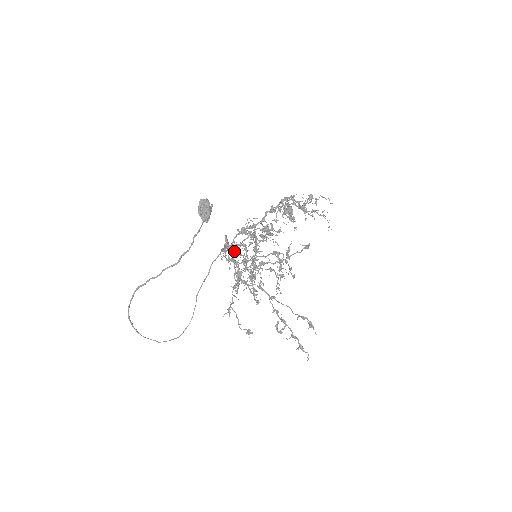
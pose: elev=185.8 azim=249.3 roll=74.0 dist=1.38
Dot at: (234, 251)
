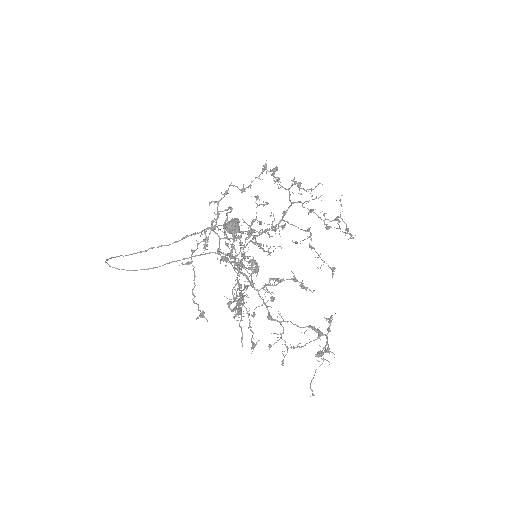
Dot at: (254, 288)
